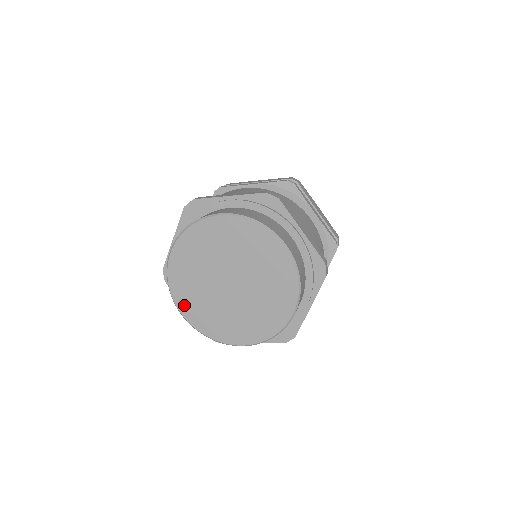
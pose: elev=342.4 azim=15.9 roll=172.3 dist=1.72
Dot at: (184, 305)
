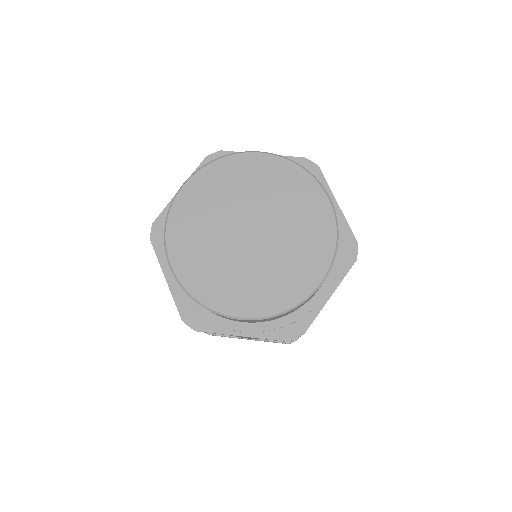
Dot at: (179, 252)
